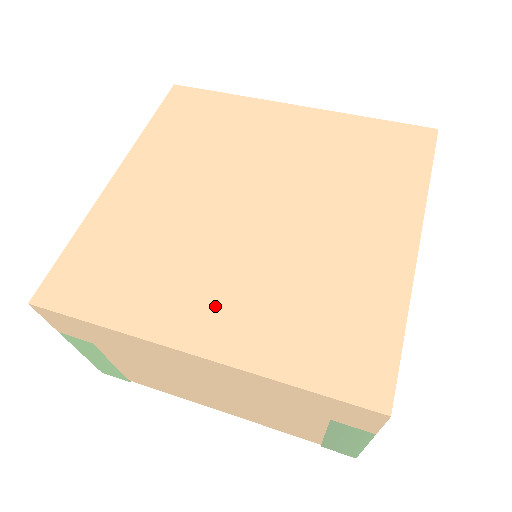
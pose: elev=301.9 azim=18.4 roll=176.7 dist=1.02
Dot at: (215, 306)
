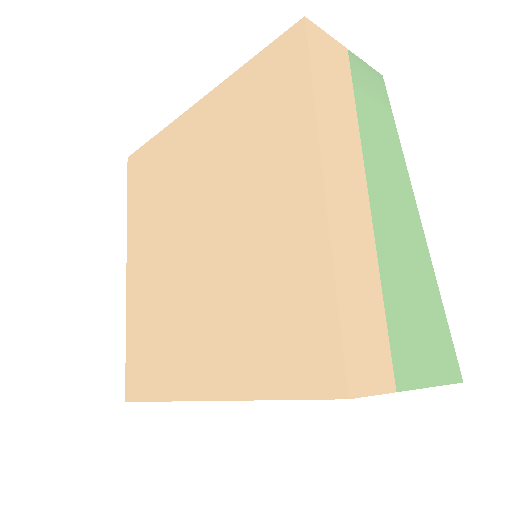
Dot at: (206, 350)
